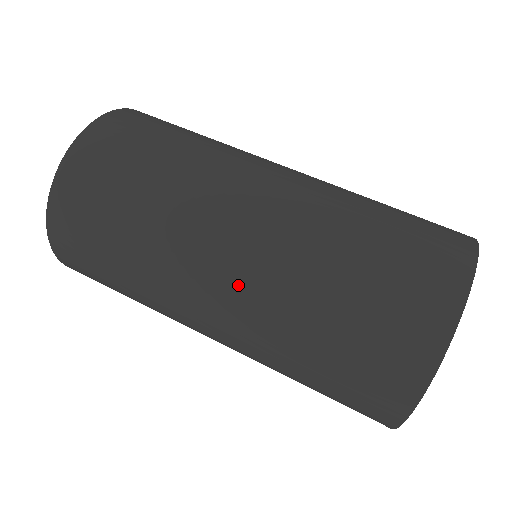
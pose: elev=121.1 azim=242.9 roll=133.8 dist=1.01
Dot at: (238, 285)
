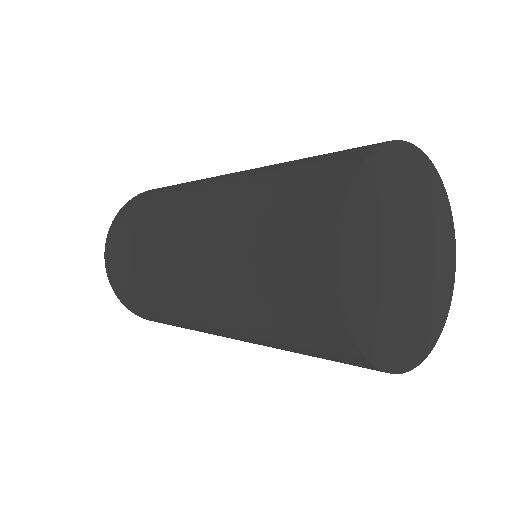
Dot at: (197, 239)
